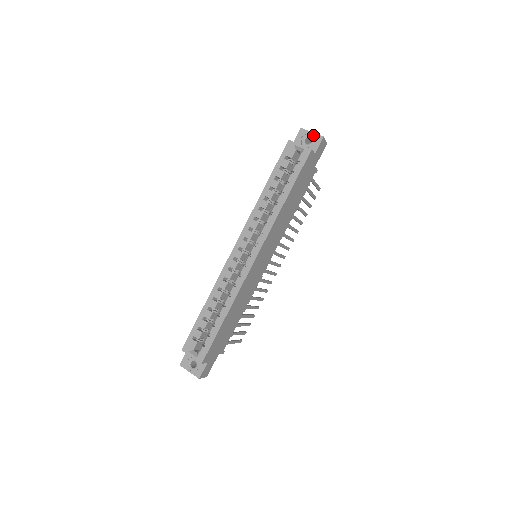
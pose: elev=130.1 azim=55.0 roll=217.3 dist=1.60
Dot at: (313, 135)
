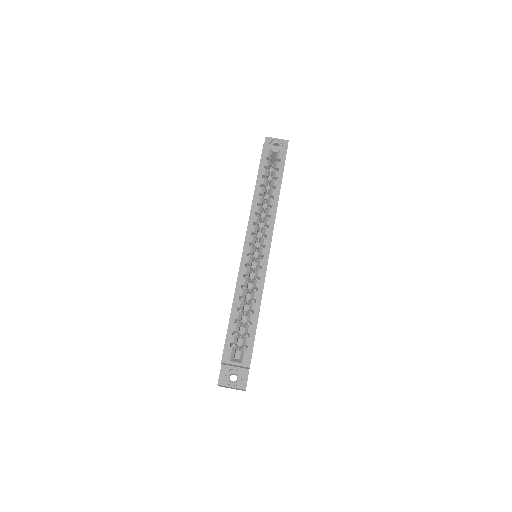
Dot at: (279, 140)
